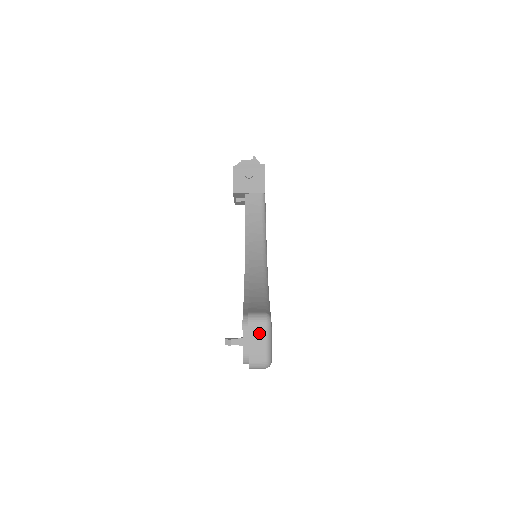
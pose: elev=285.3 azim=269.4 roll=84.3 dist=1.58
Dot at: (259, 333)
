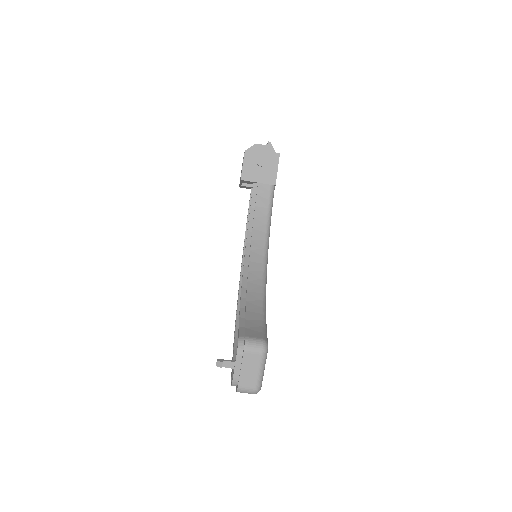
Dot at: (253, 360)
